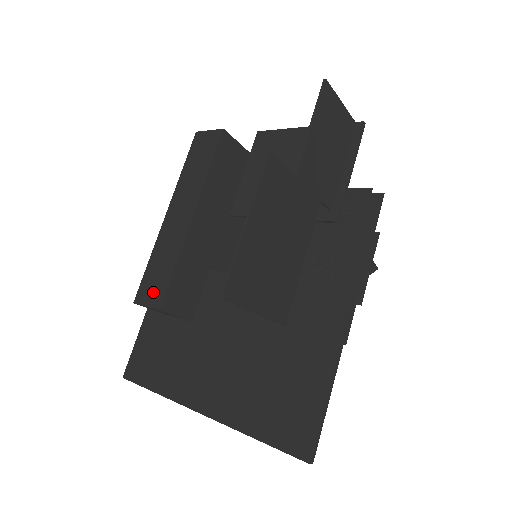
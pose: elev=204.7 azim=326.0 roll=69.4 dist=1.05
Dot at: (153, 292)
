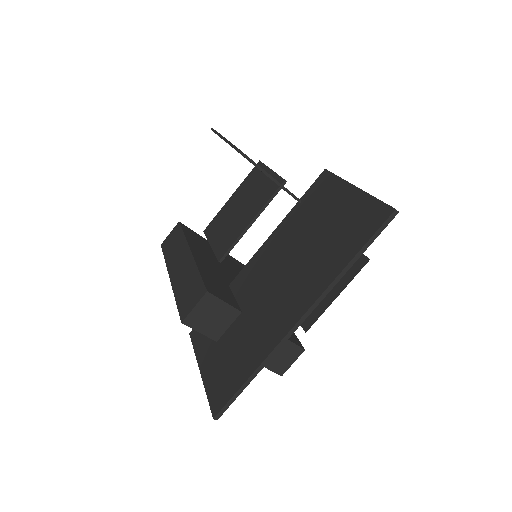
Dot at: (193, 297)
